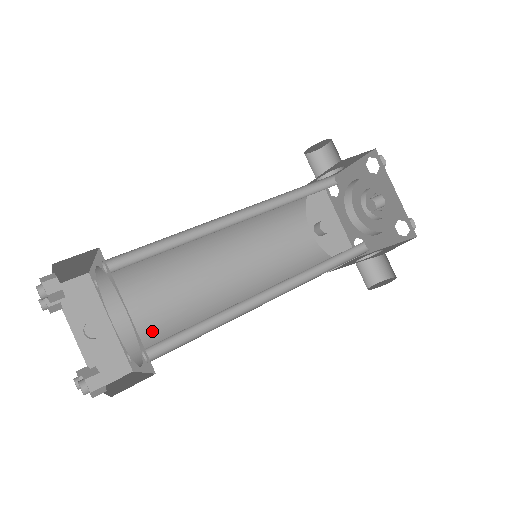
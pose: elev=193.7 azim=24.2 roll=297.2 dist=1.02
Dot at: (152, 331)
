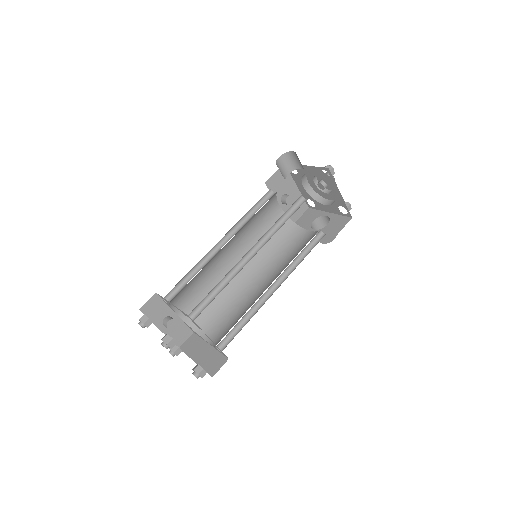
Dot at: occluded
